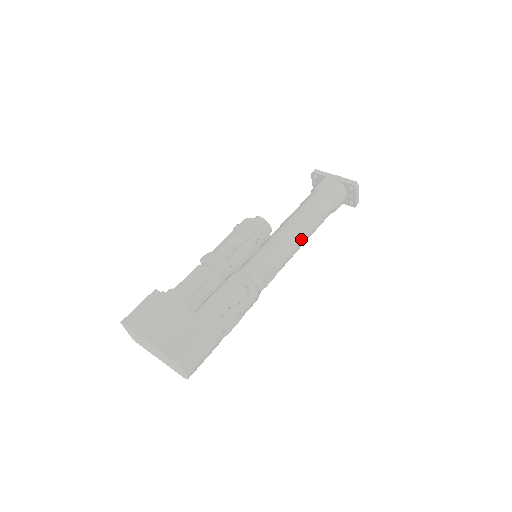
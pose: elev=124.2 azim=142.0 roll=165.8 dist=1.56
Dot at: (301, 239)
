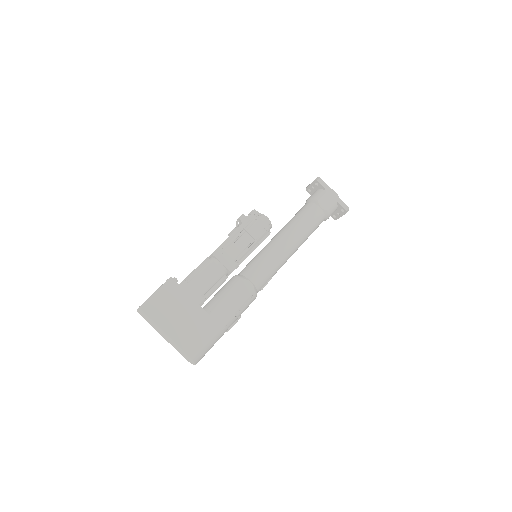
Dot at: (295, 251)
